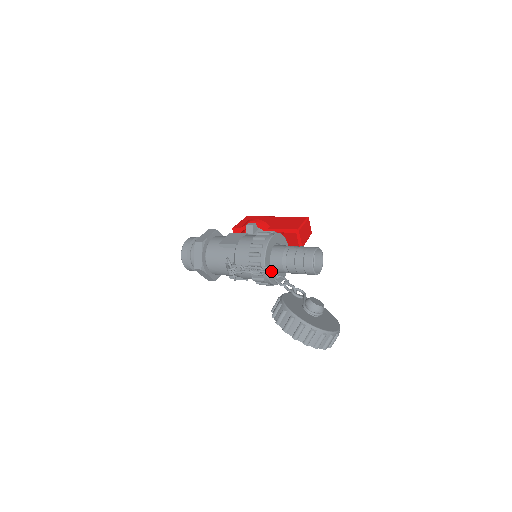
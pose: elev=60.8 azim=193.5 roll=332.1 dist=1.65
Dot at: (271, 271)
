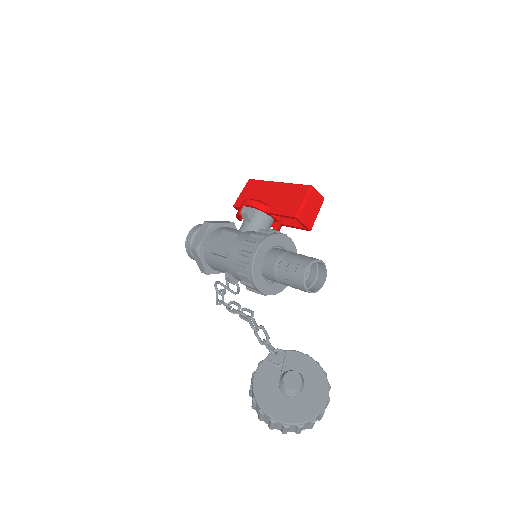
Dot at: occluded
